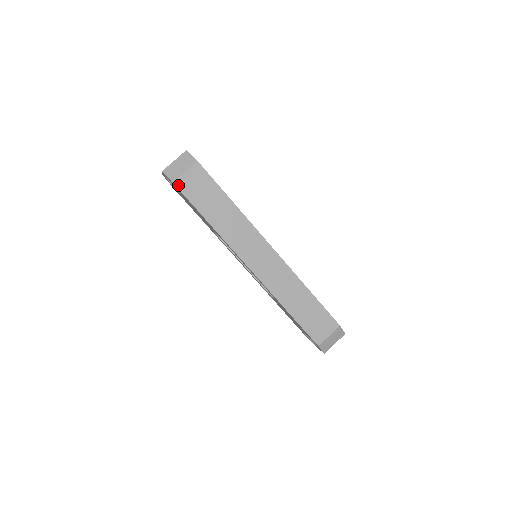
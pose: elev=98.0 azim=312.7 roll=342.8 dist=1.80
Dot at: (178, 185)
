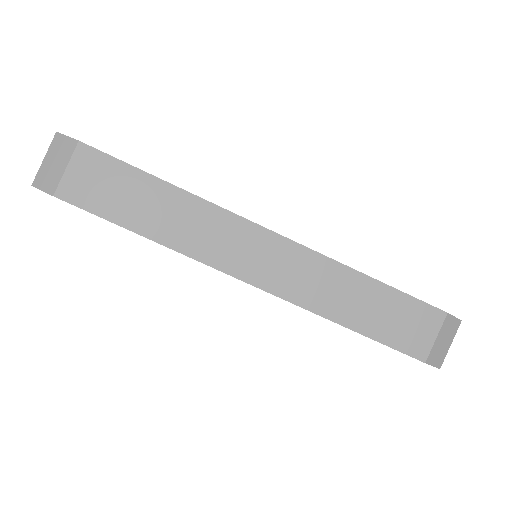
Dot at: (63, 196)
